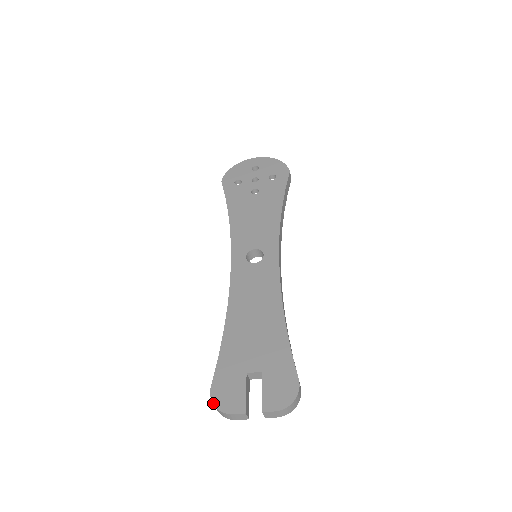
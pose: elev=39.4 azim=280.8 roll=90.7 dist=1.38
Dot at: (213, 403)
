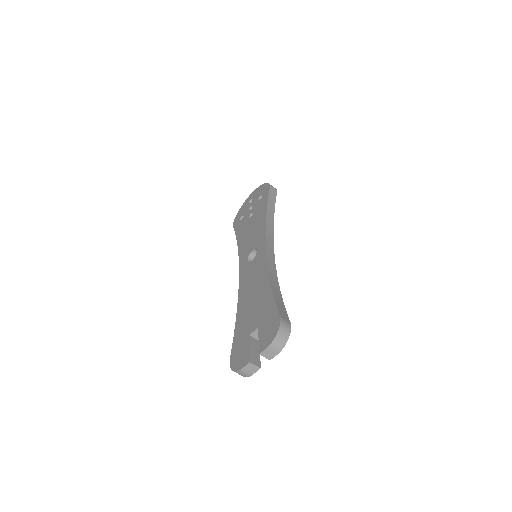
Dot at: (231, 369)
